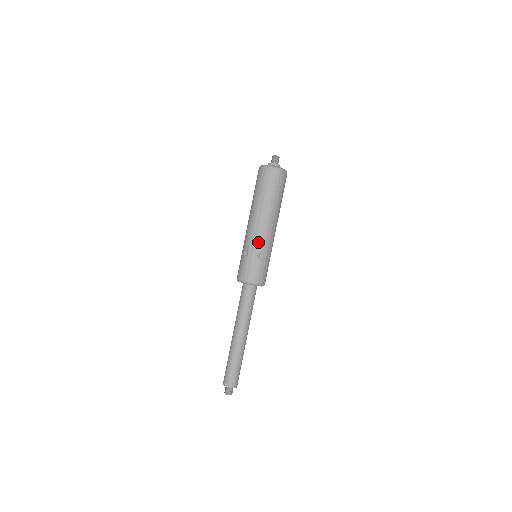
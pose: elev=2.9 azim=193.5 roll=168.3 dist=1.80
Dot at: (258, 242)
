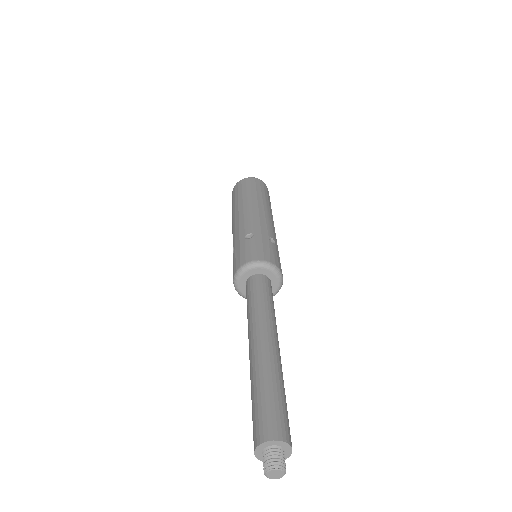
Dot at: (264, 227)
